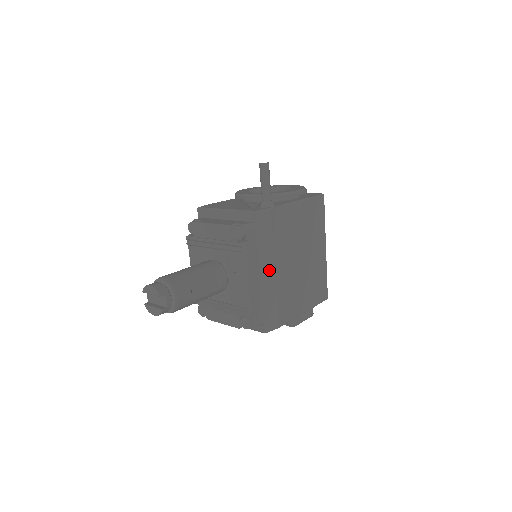
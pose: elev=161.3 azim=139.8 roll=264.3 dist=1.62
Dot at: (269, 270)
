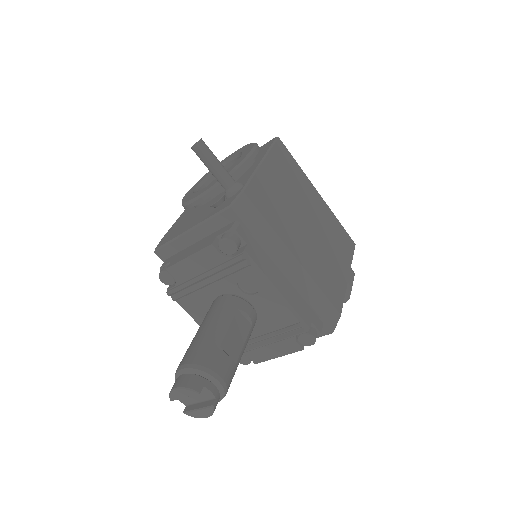
Dot at: (289, 261)
